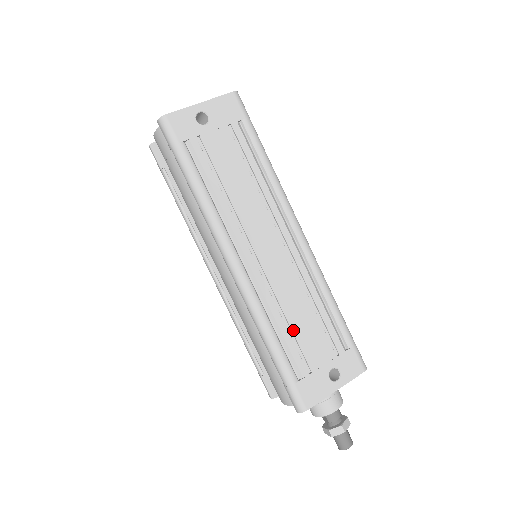
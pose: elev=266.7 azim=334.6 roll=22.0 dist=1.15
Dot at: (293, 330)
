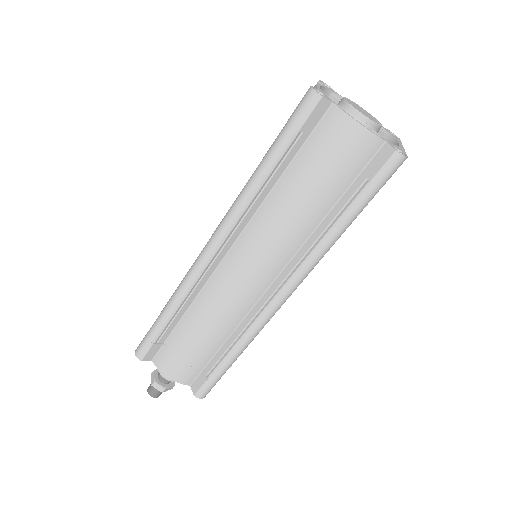
Dot at: occluded
